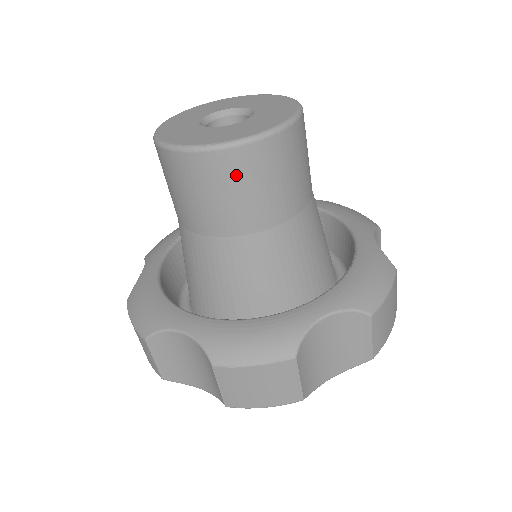
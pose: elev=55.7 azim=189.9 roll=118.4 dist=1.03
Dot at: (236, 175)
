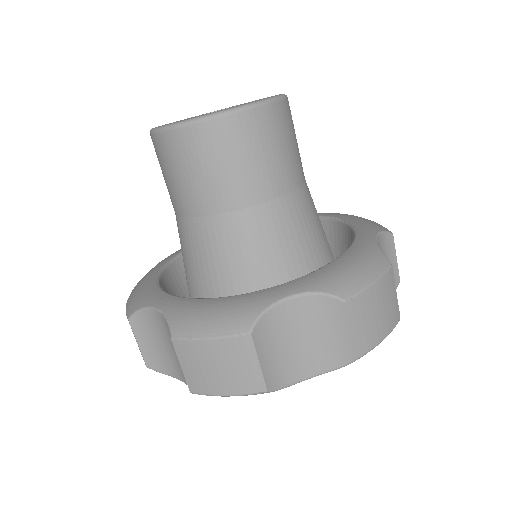
Dot at: (278, 129)
